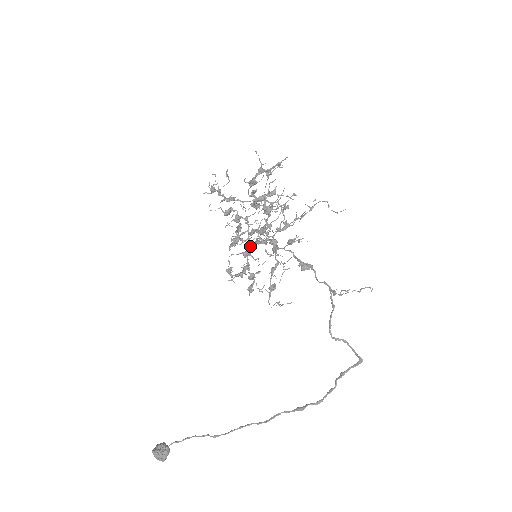
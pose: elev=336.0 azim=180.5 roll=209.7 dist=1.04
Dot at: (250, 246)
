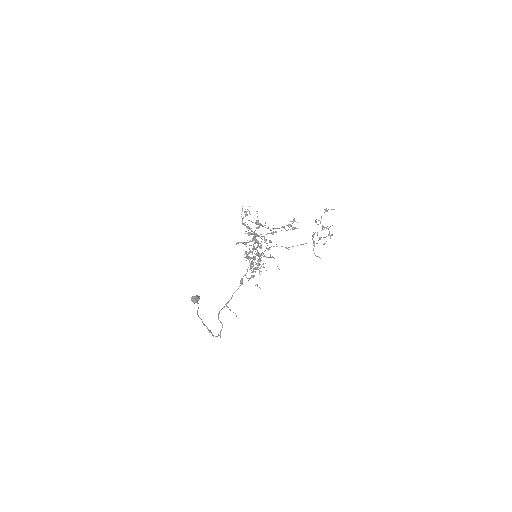
Dot at: occluded
